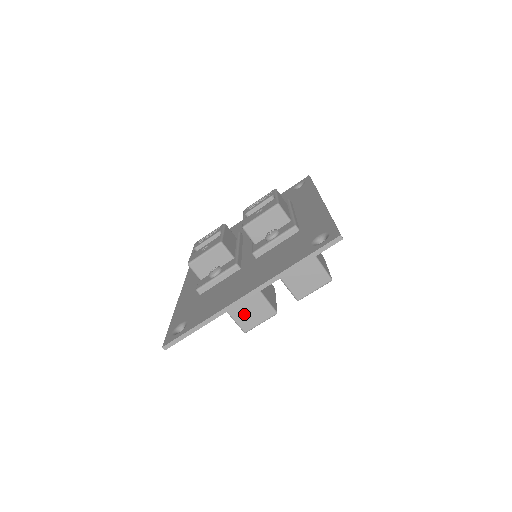
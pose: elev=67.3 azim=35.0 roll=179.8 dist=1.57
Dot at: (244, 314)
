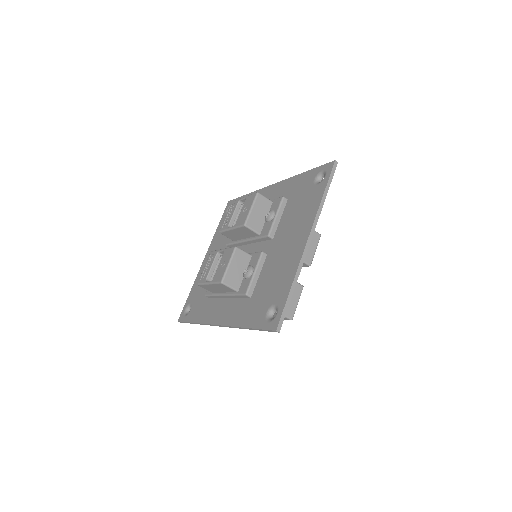
Dot at: occluded
